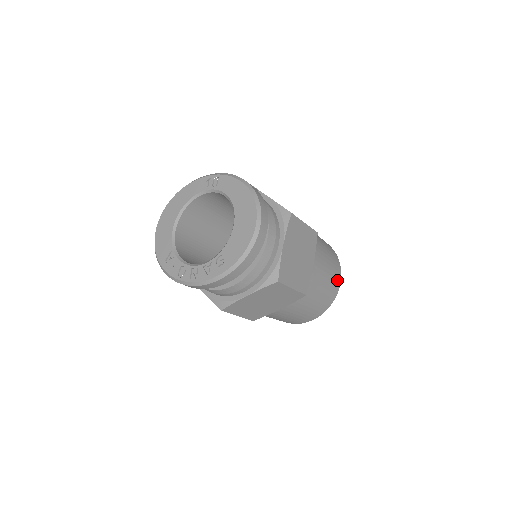
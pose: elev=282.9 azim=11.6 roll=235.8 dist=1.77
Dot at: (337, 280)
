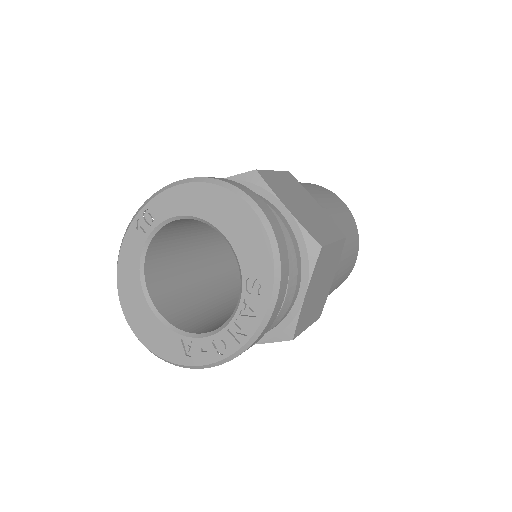
Dot at: (340, 202)
